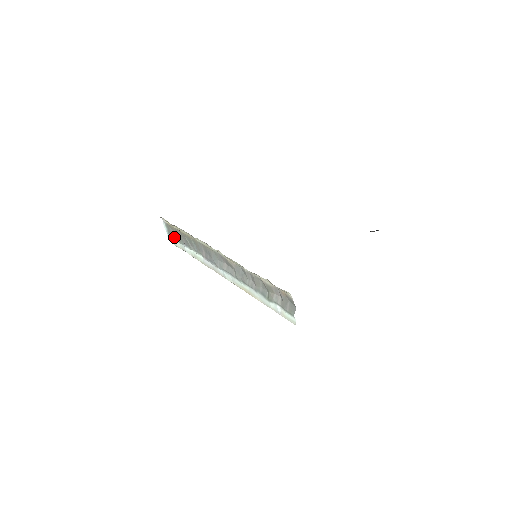
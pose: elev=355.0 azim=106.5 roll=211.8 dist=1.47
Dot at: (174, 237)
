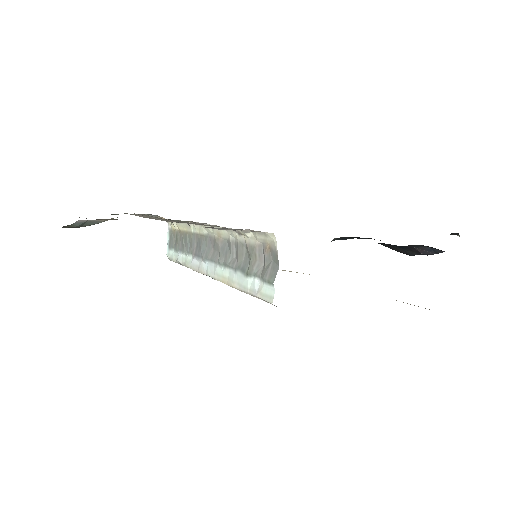
Dot at: (172, 246)
